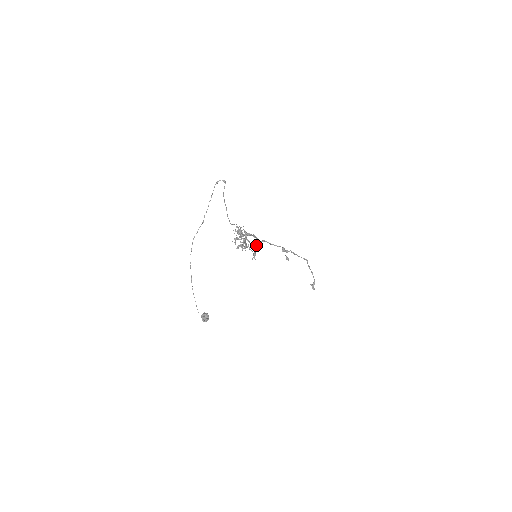
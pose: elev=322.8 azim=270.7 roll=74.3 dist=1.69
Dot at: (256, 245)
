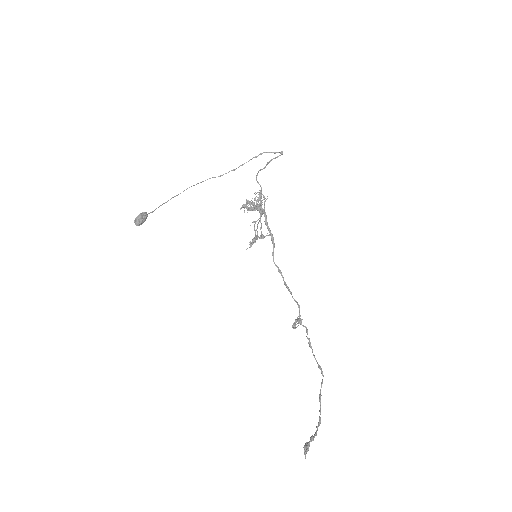
Dot at: (265, 236)
